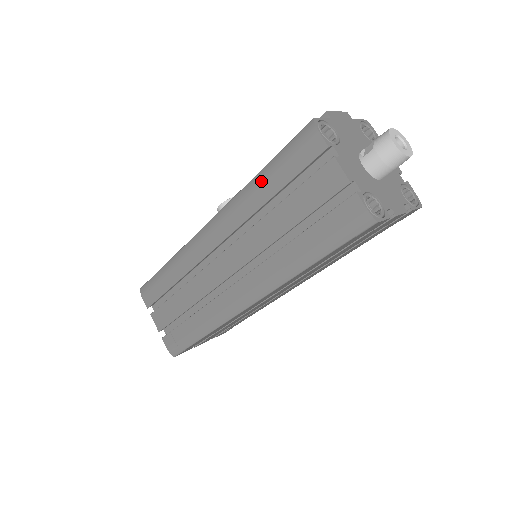
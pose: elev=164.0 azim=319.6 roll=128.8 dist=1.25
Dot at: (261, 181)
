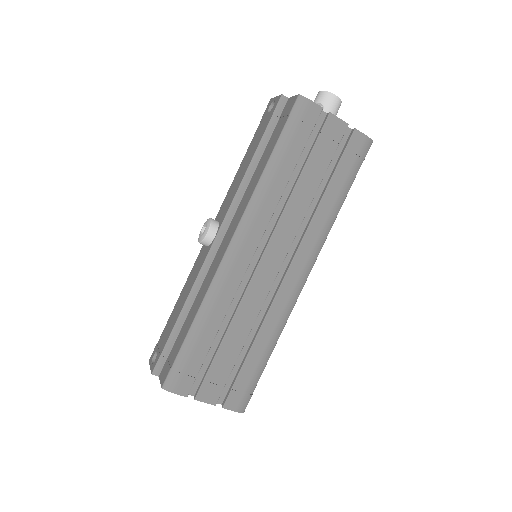
Dot at: (277, 166)
